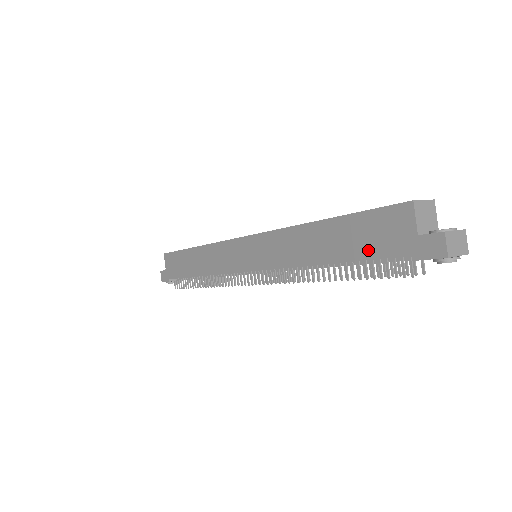
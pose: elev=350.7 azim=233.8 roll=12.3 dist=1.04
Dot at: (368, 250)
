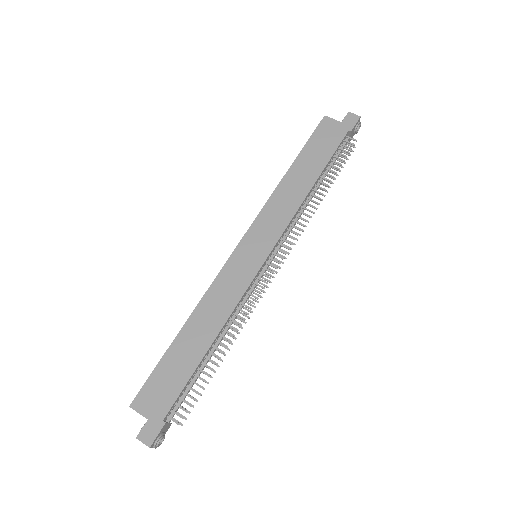
Dot at: (329, 149)
